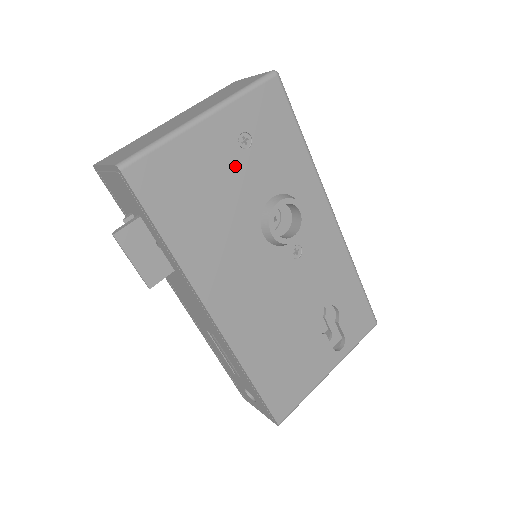
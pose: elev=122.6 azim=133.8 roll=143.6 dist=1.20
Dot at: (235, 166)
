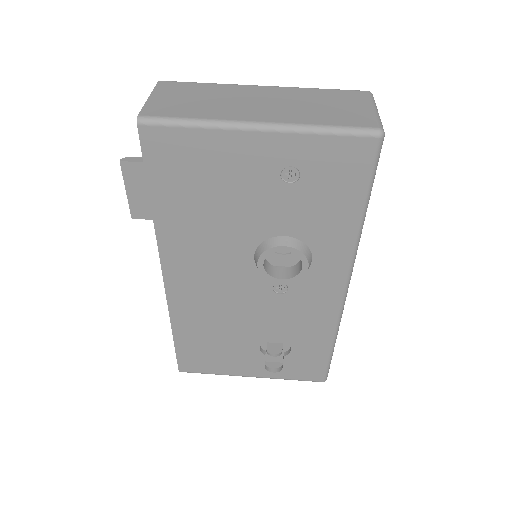
Dot at: (263, 189)
